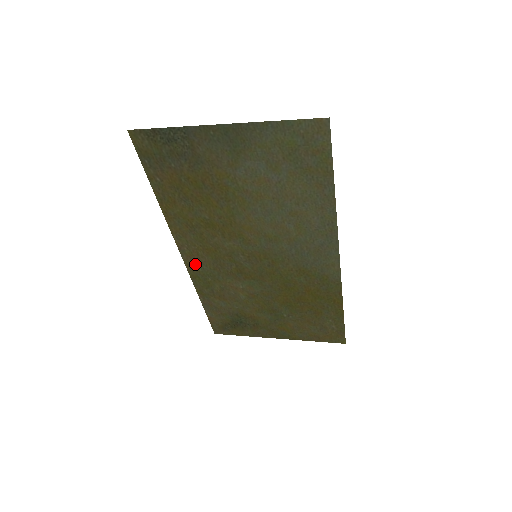
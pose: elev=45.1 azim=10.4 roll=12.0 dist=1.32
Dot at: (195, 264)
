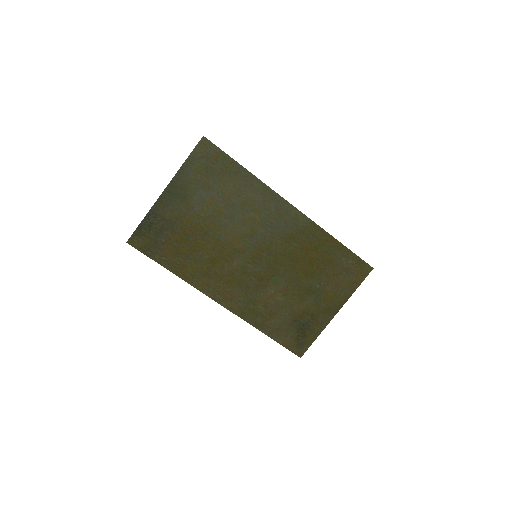
Dot at: (233, 303)
